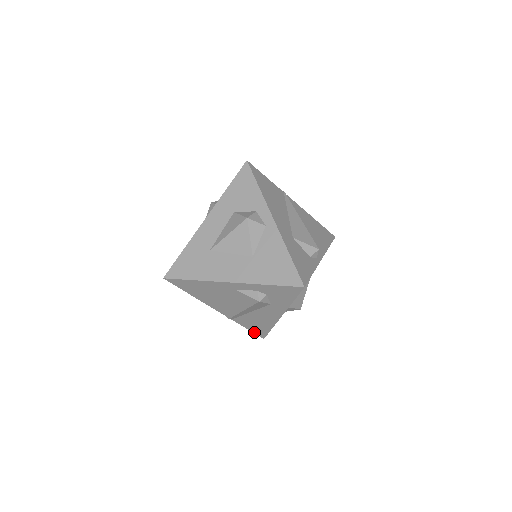
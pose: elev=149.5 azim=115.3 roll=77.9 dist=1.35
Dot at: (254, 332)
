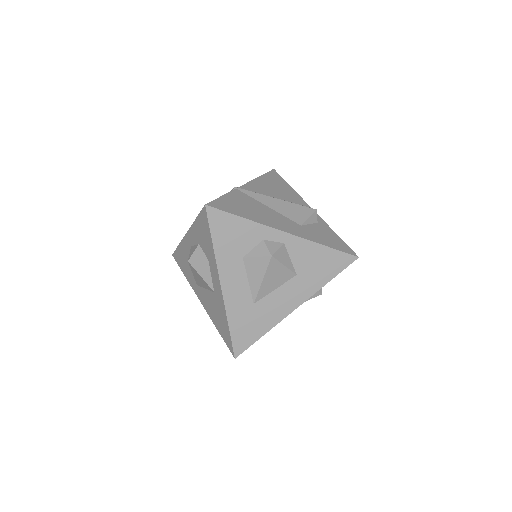
Dot at: occluded
